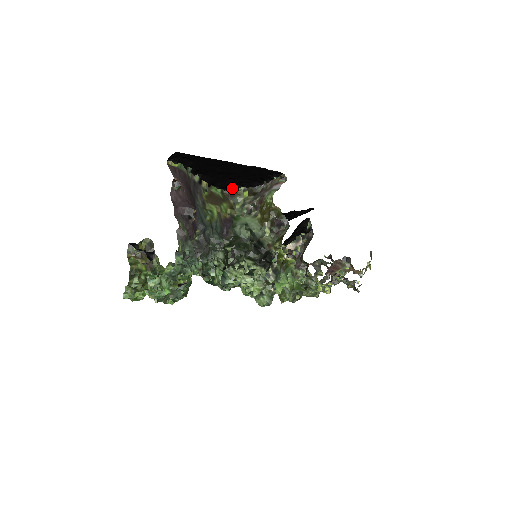
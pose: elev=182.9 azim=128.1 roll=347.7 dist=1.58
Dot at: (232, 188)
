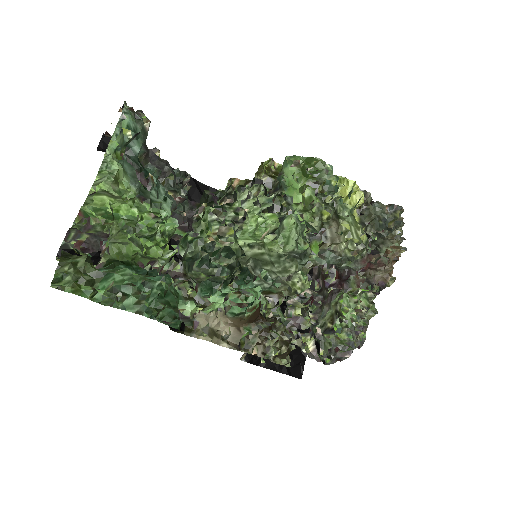
Dot at: occluded
